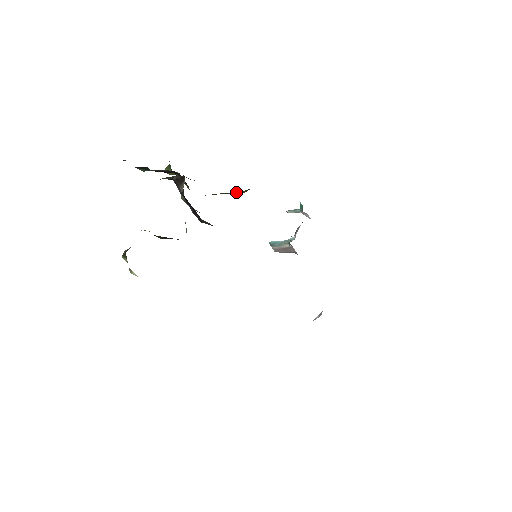
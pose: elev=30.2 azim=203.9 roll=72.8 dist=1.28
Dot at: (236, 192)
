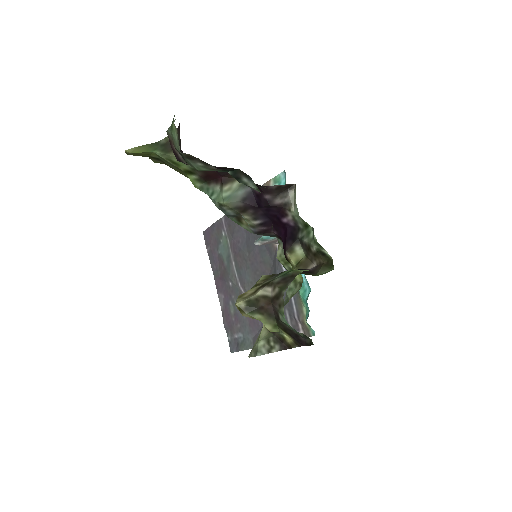
Dot at: occluded
